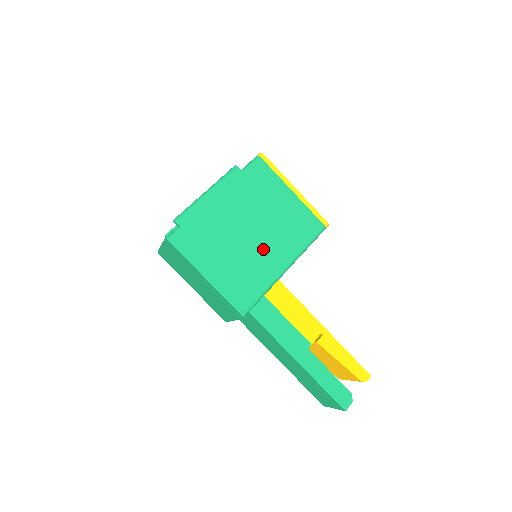
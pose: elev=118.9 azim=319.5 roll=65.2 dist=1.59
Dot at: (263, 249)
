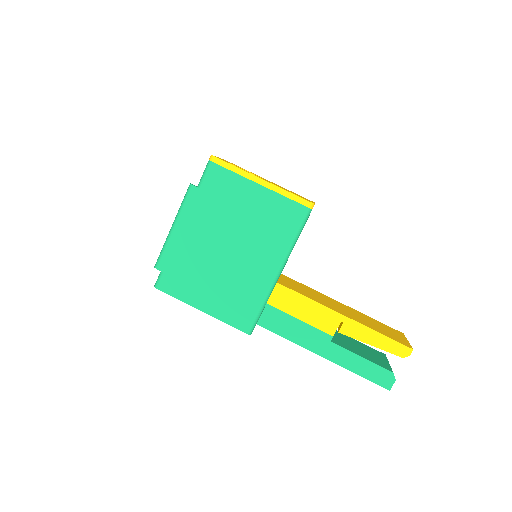
Dot at: (247, 262)
